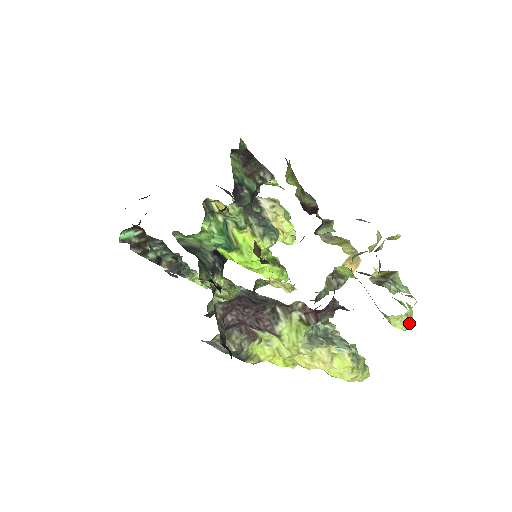
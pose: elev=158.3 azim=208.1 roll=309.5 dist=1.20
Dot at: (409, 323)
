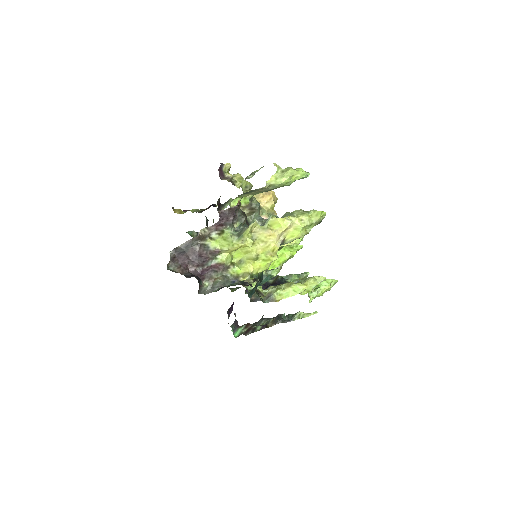
Dot at: (290, 172)
